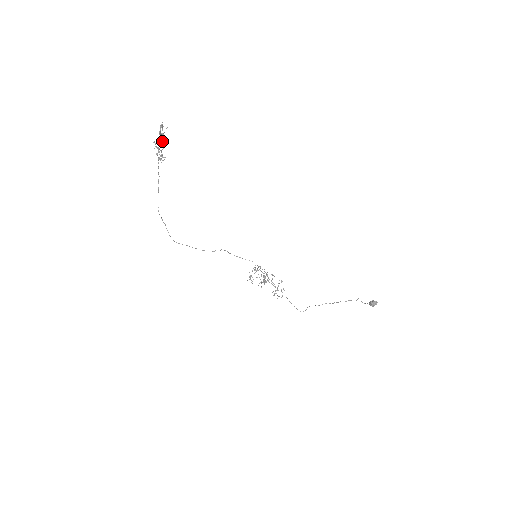
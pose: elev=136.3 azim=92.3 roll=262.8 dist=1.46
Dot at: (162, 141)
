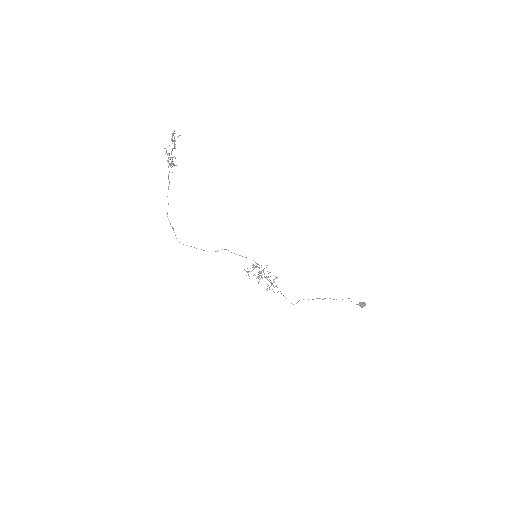
Dot at: (173, 148)
